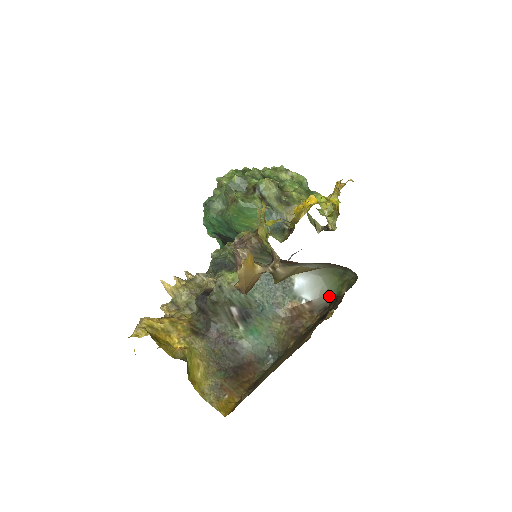
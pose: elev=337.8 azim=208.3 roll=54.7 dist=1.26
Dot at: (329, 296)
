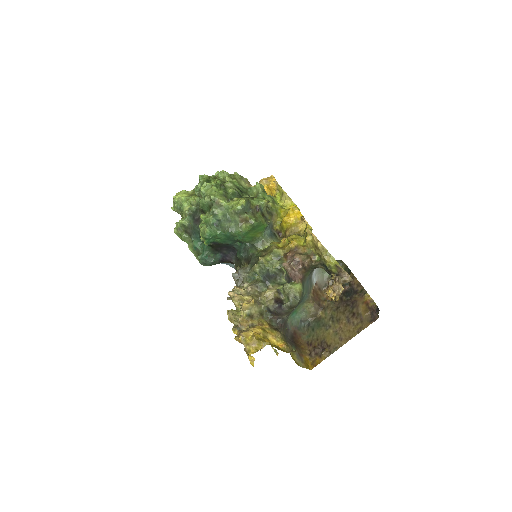
Dot at: (325, 277)
